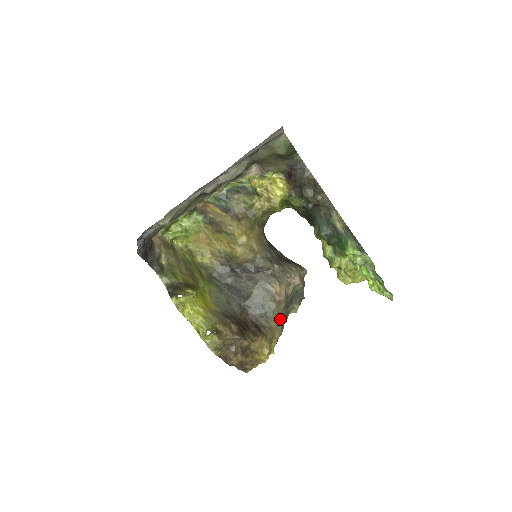
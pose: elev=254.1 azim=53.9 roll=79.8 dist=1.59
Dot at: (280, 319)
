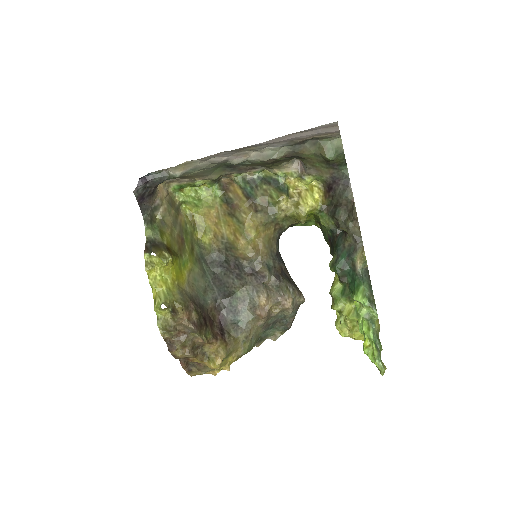
Dot at: (251, 336)
